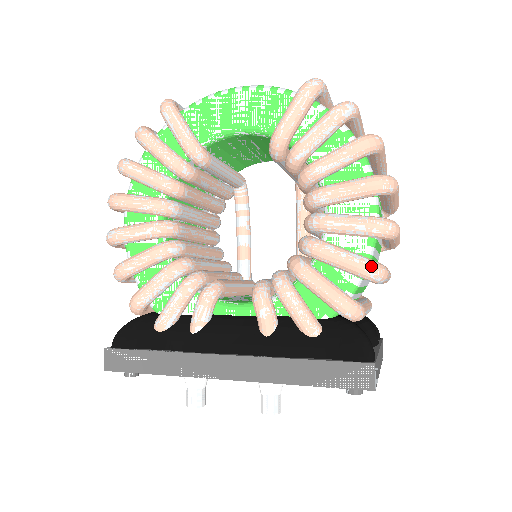
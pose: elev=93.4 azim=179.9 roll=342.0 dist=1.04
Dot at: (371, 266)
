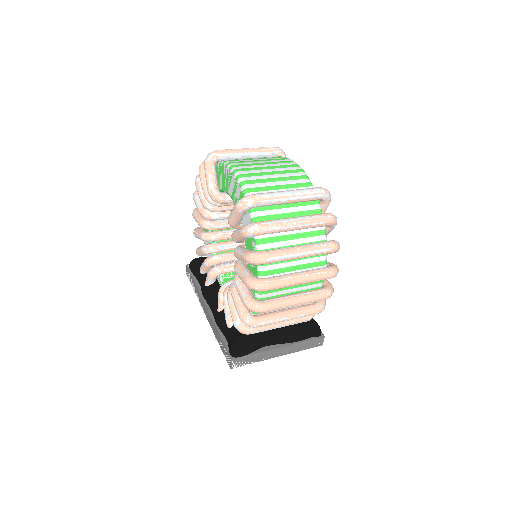
Dot at: (243, 319)
